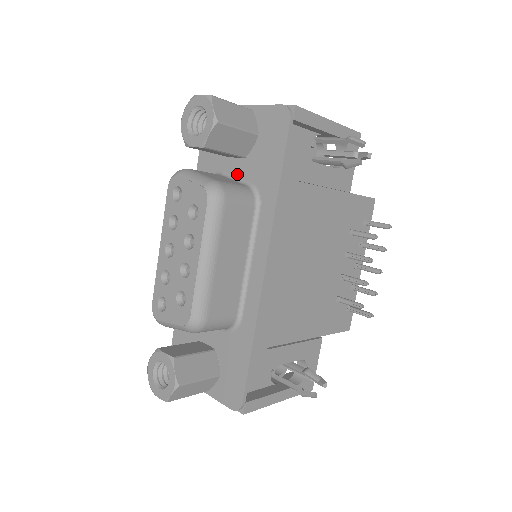
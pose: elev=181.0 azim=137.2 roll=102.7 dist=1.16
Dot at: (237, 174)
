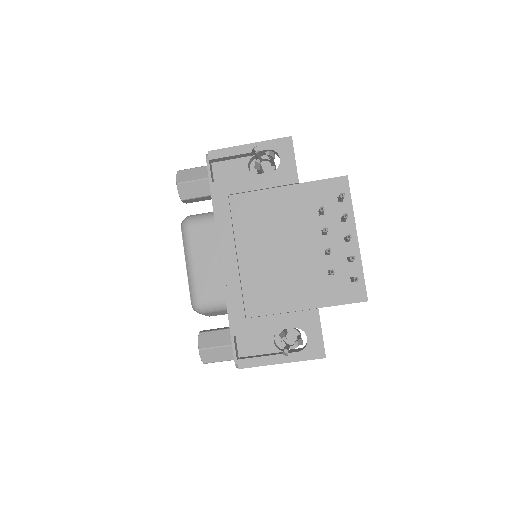
Dot at: occluded
